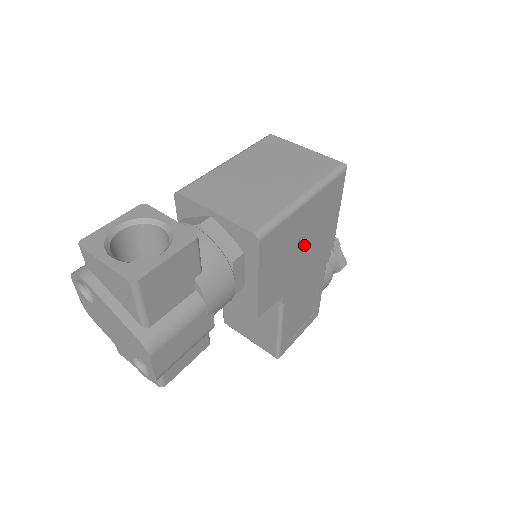
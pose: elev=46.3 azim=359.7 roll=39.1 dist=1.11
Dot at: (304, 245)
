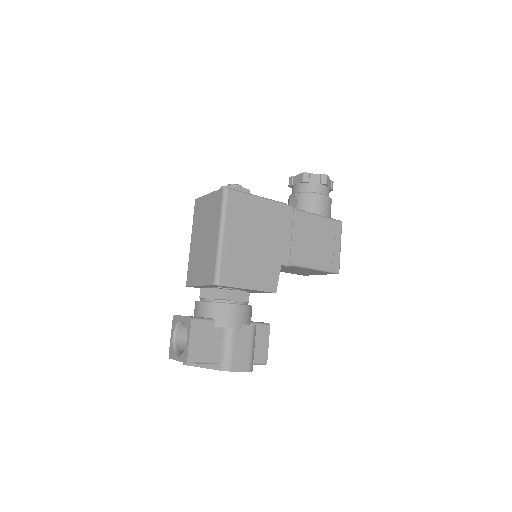
Dot at: (256, 240)
